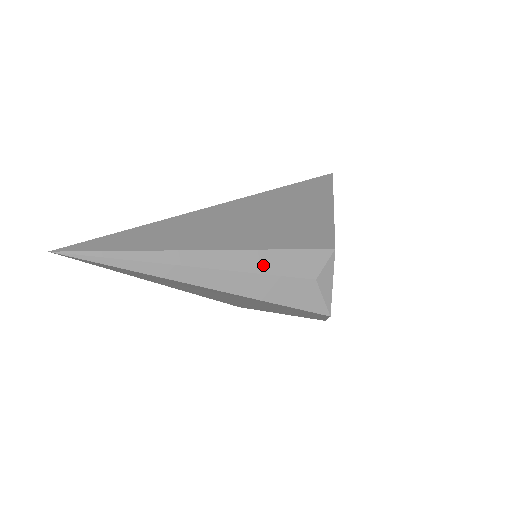
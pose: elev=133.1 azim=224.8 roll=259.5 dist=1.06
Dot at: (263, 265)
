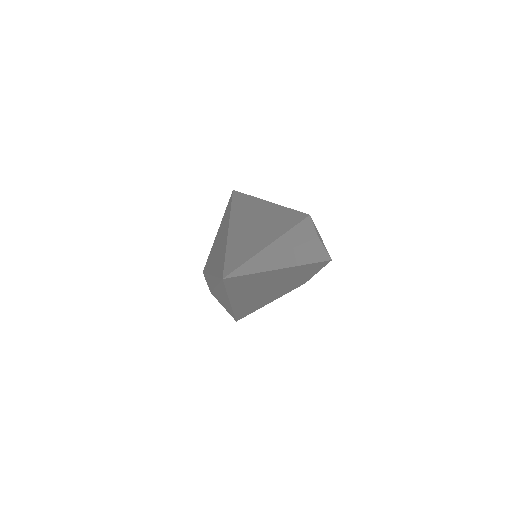
Dot at: (298, 239)
